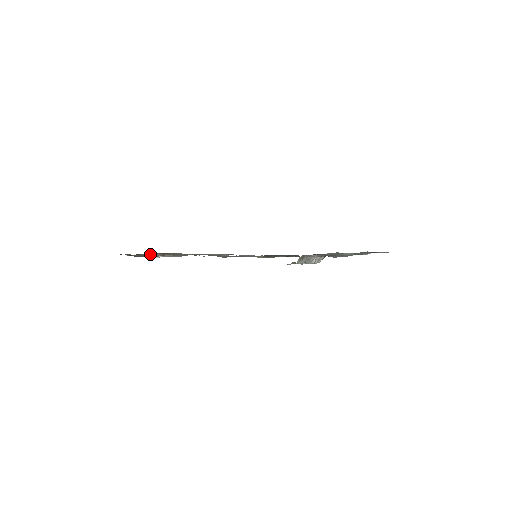
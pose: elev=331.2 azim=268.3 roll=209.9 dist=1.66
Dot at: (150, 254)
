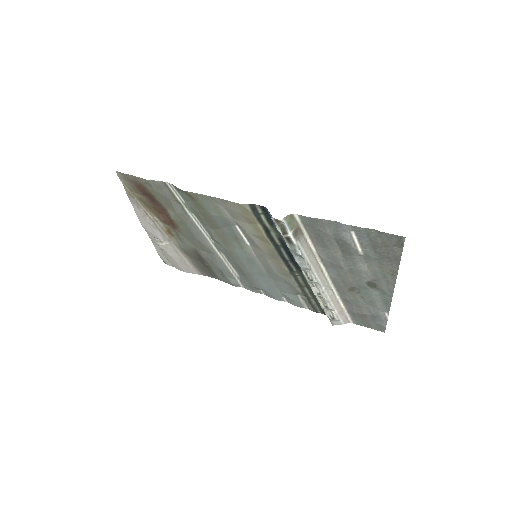
Dot at: (147, 196)
